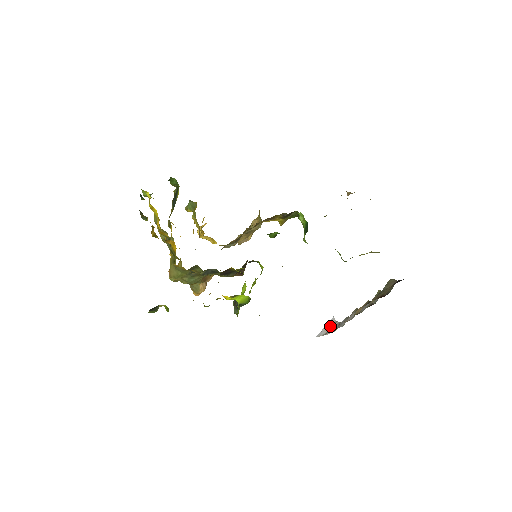
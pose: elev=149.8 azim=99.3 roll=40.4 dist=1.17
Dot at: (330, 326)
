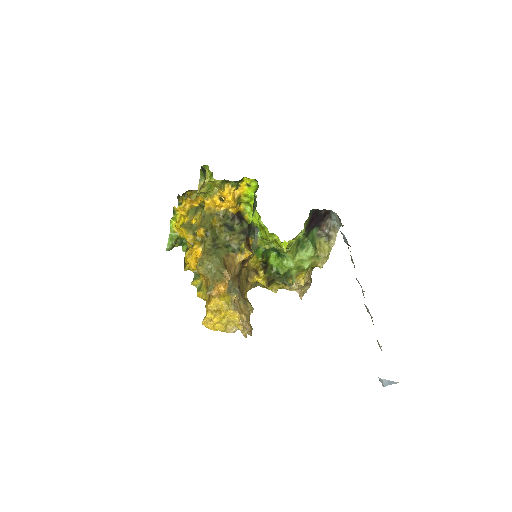
Dot at: occluded
